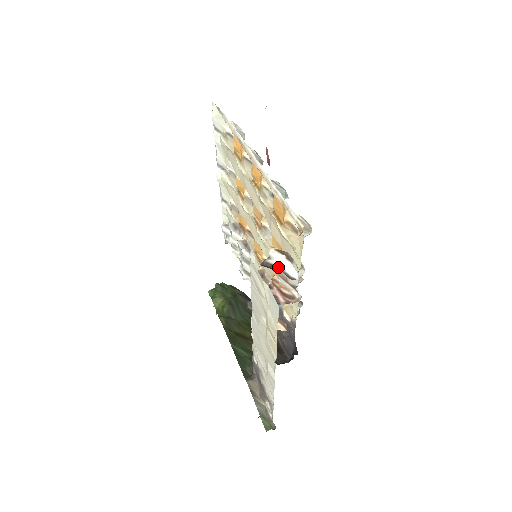
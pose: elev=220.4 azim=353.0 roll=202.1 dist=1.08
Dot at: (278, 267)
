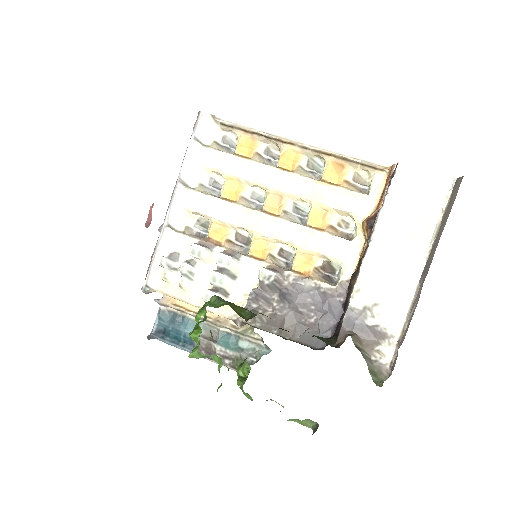
Dot at: occluded
